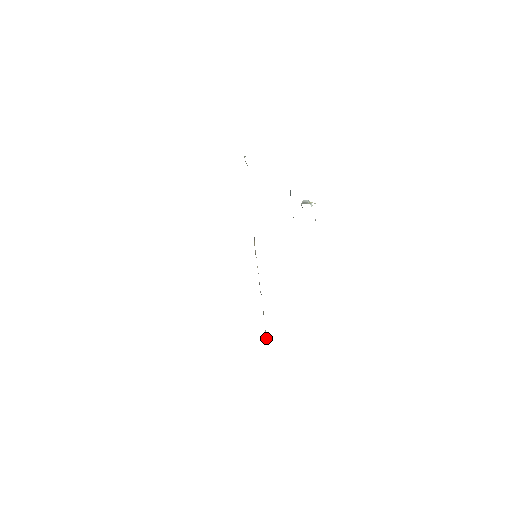
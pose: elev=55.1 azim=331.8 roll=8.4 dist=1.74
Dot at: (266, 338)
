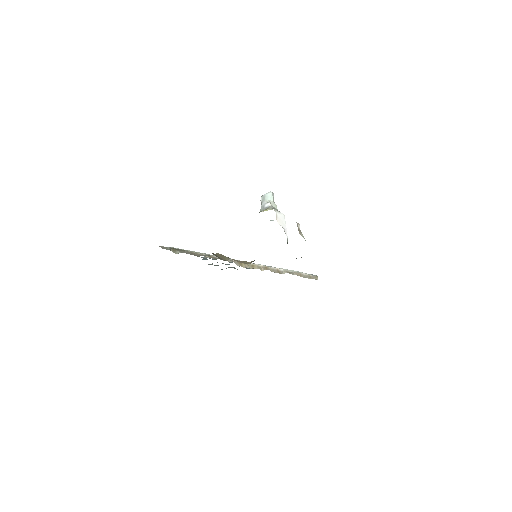
Dot at: (316, 279)
